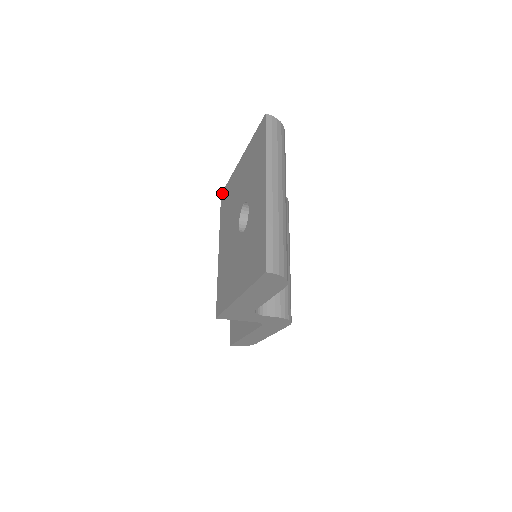
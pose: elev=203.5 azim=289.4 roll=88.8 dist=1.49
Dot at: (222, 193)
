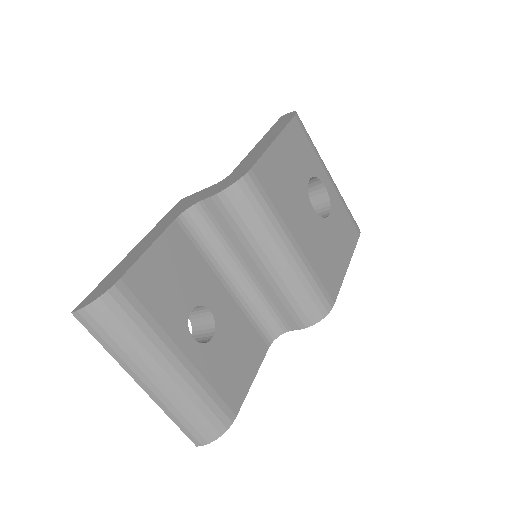
Dot at: occluded
